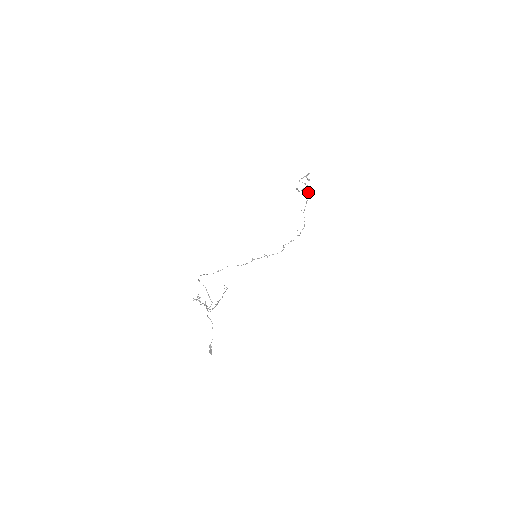
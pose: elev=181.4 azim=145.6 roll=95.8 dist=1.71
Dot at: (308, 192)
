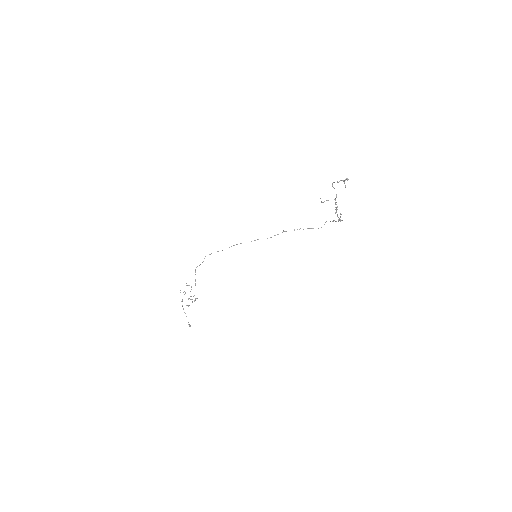
Dot at: (335, 204)
